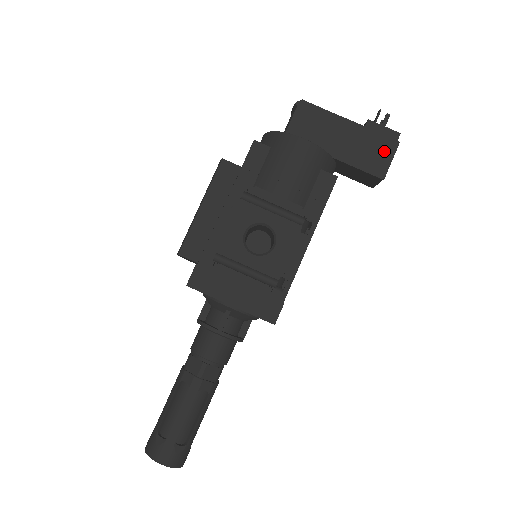
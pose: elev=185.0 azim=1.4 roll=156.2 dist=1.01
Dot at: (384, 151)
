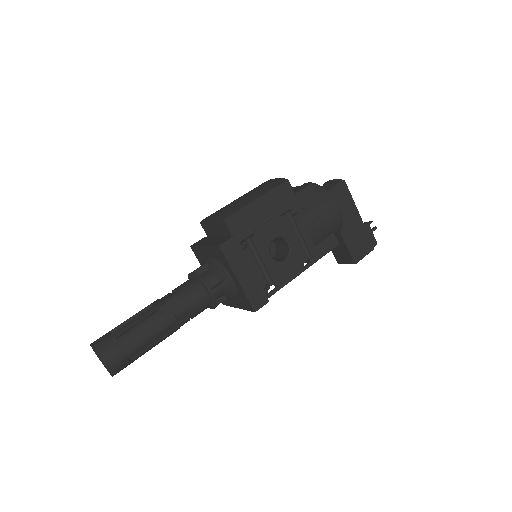
Dot at: (365, 248)
